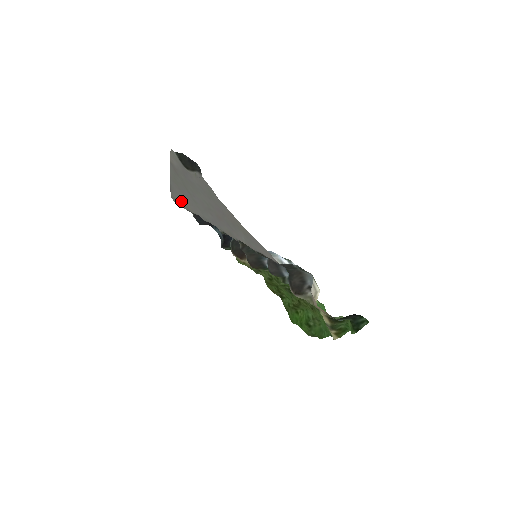
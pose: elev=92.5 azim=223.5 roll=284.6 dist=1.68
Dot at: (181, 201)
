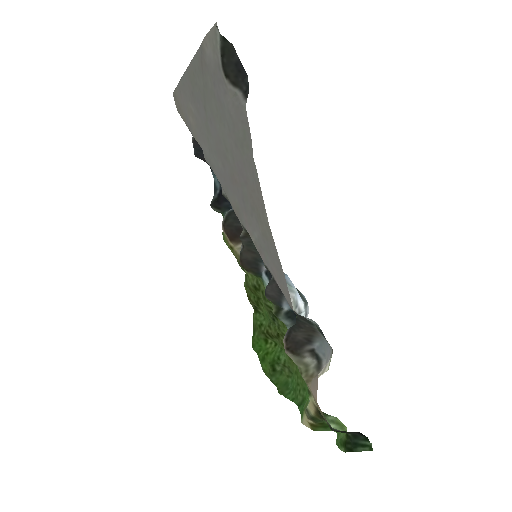
Dot at: (186, 111)
